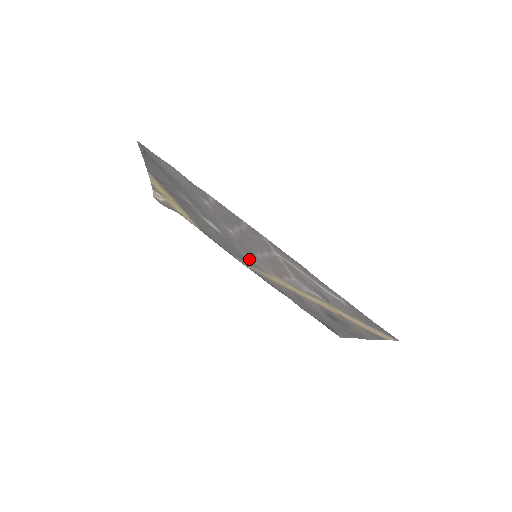
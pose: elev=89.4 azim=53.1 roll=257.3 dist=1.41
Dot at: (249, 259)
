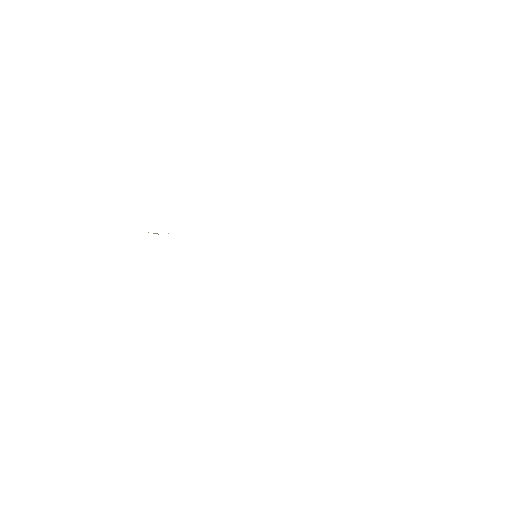
Dot at: occluded
